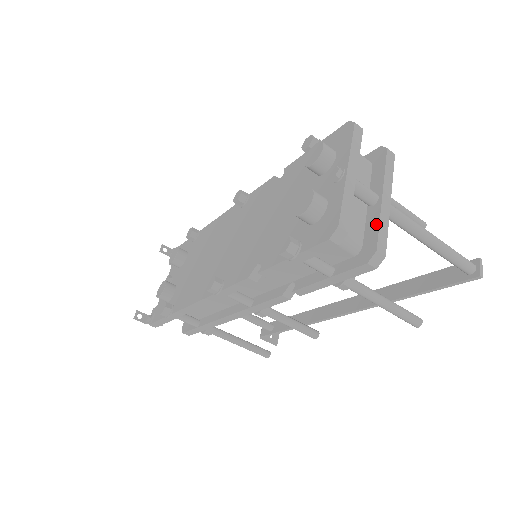
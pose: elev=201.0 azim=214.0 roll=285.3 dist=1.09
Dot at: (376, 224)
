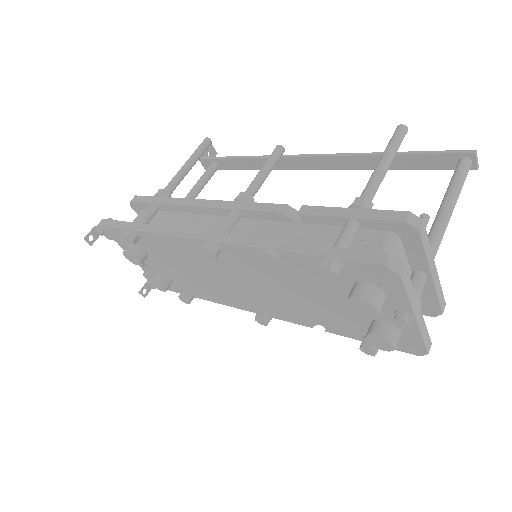
Dot at: (434, 296)
